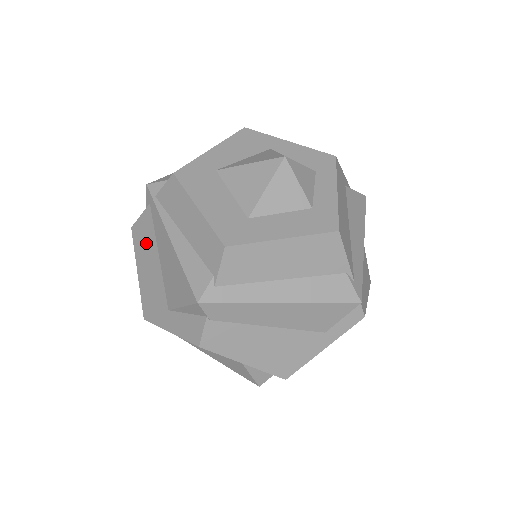
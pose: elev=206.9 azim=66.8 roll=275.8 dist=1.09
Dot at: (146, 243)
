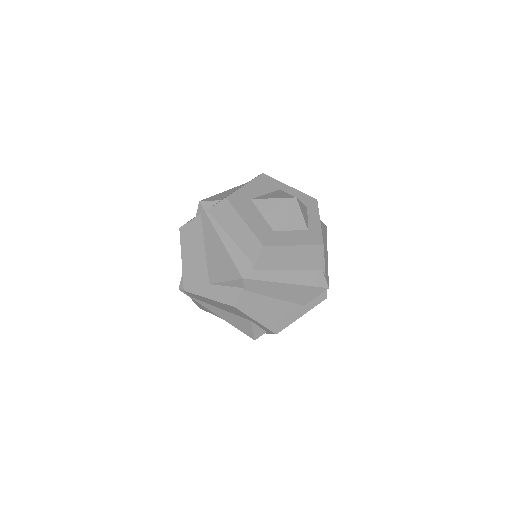
Dot at: (193, 239)
